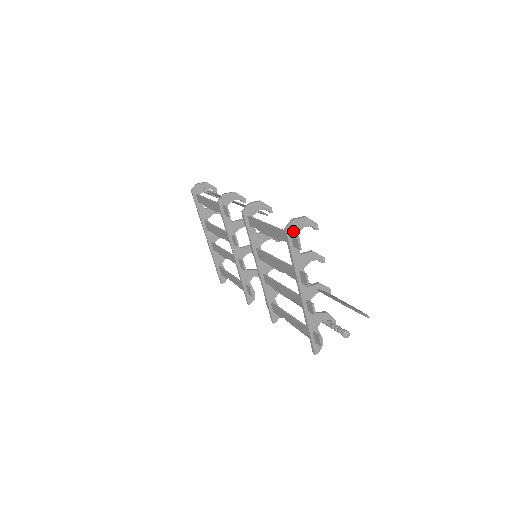
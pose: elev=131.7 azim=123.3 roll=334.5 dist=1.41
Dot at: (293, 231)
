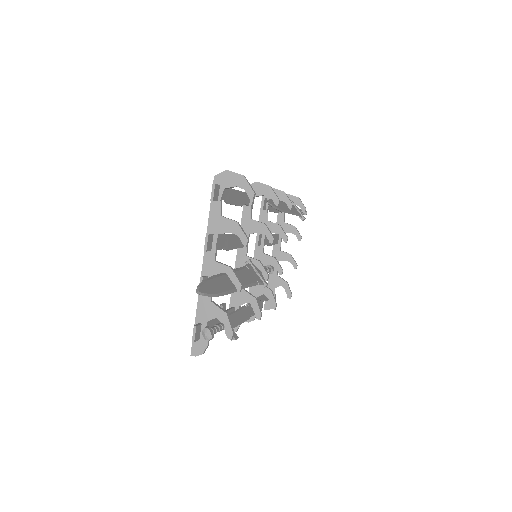
Dot at: (222, 183)
